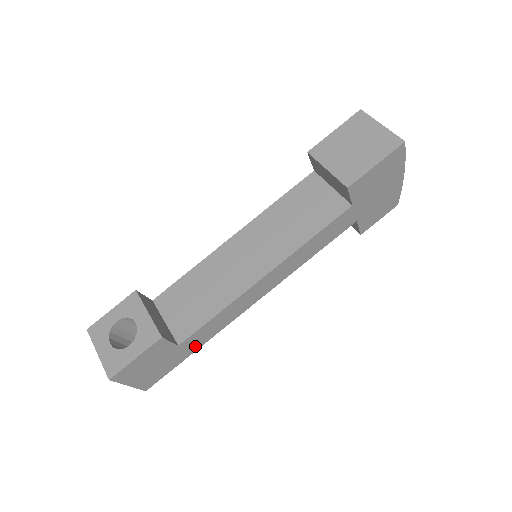
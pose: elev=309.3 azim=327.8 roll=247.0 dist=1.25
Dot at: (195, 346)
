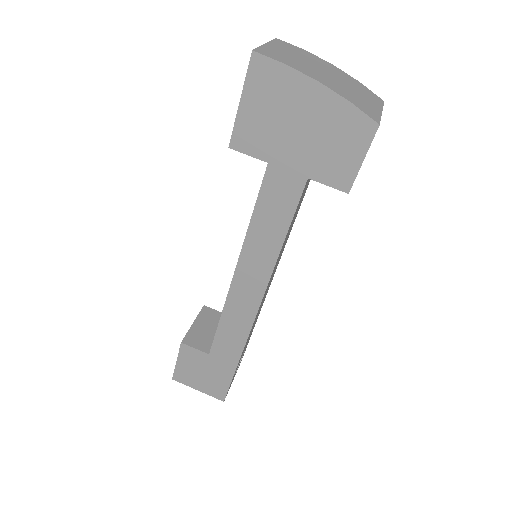
Dot at: (232, 358)
